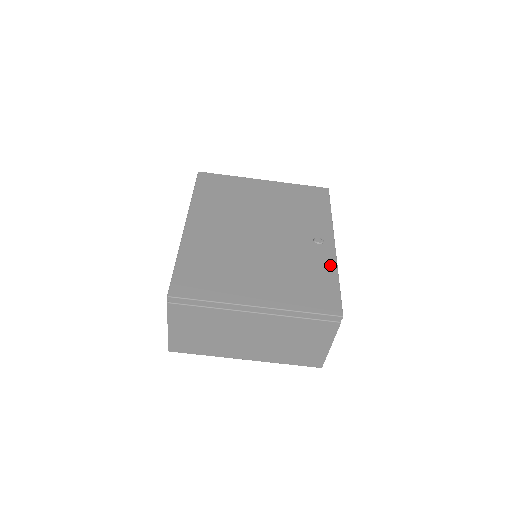
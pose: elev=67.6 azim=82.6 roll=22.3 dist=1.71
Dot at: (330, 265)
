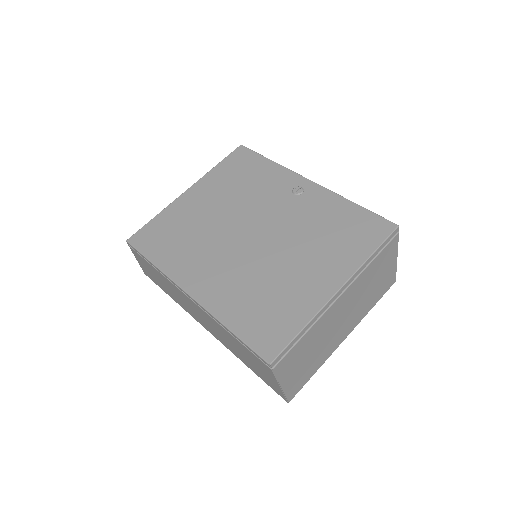
Dot at: (333, 200)
